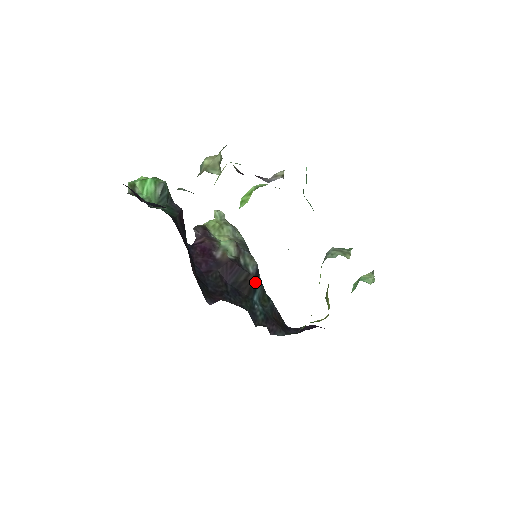
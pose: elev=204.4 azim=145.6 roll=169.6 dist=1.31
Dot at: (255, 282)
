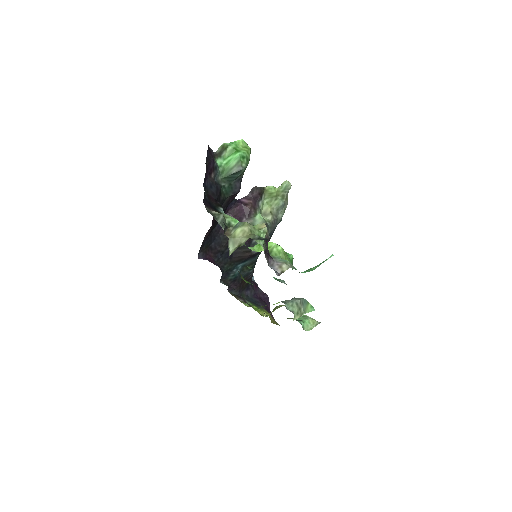
Dot at: (250, 257)
